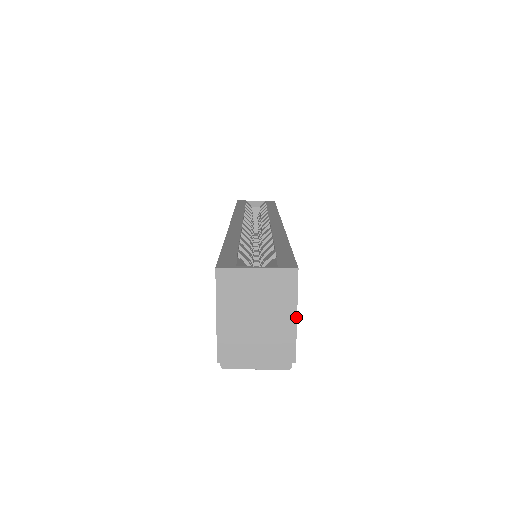
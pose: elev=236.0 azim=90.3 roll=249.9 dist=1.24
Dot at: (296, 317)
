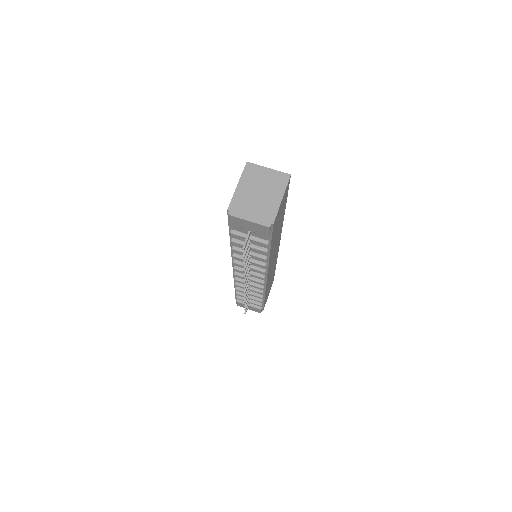
Dot at: (282, 199)
